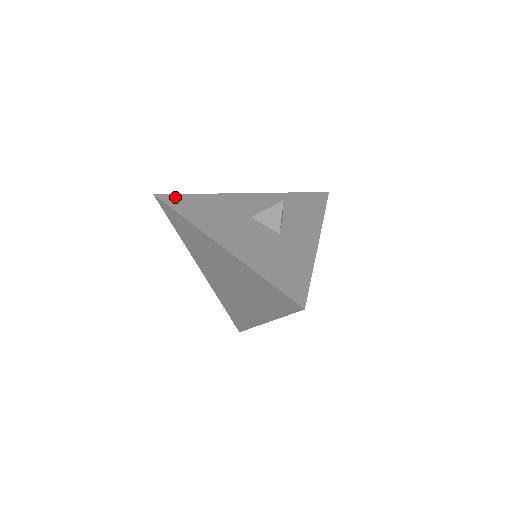
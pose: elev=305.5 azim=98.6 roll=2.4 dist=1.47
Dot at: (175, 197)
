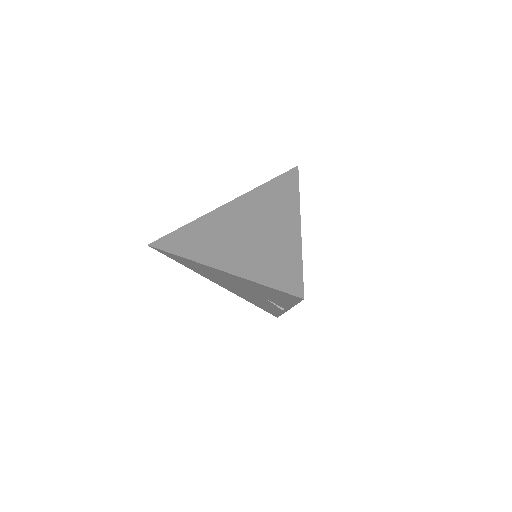
Dot at: occluded
